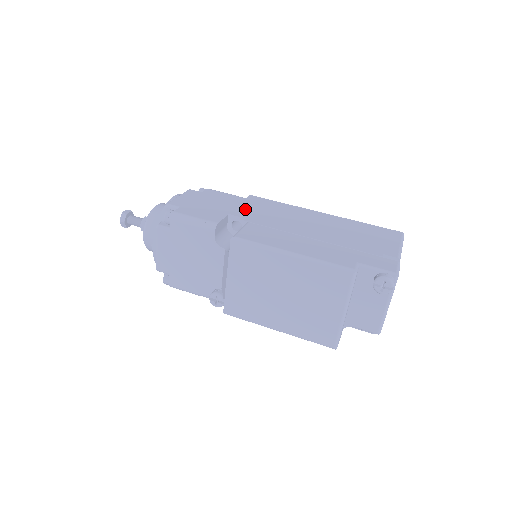
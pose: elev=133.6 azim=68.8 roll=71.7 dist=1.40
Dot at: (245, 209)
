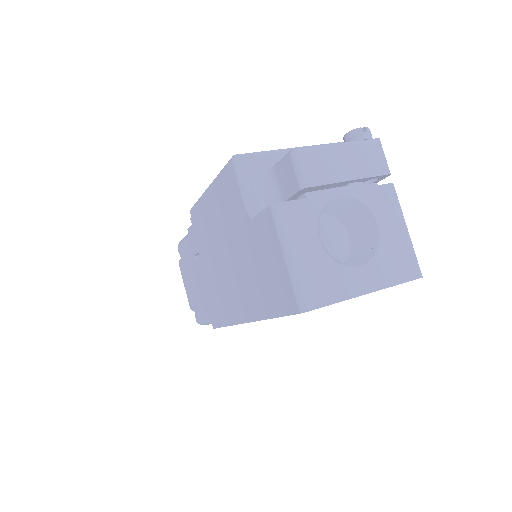
Dot at: occluded
